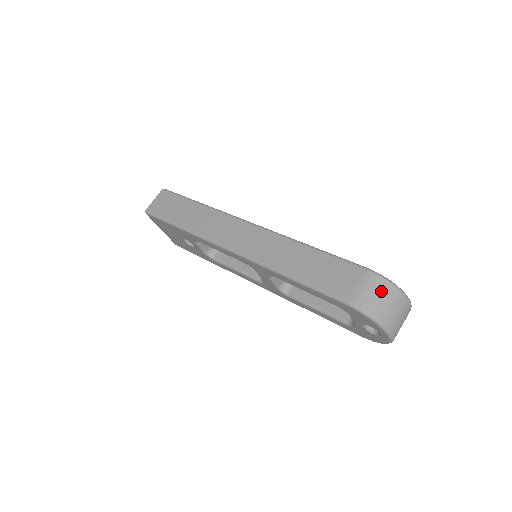
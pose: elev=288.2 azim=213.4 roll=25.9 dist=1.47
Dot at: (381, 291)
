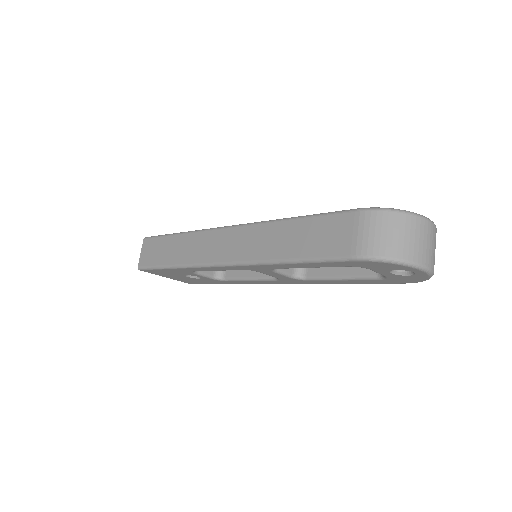
Dot at: (385, 226)
